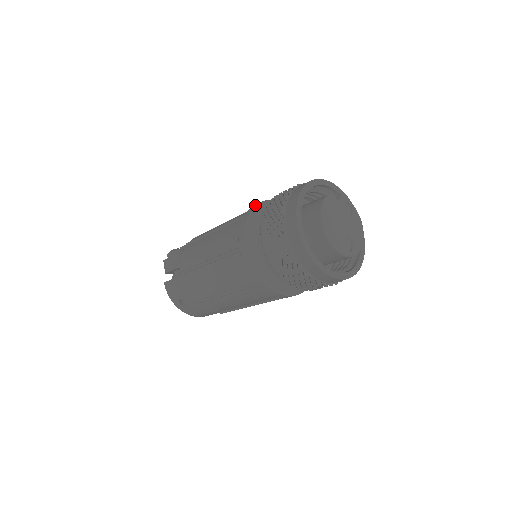
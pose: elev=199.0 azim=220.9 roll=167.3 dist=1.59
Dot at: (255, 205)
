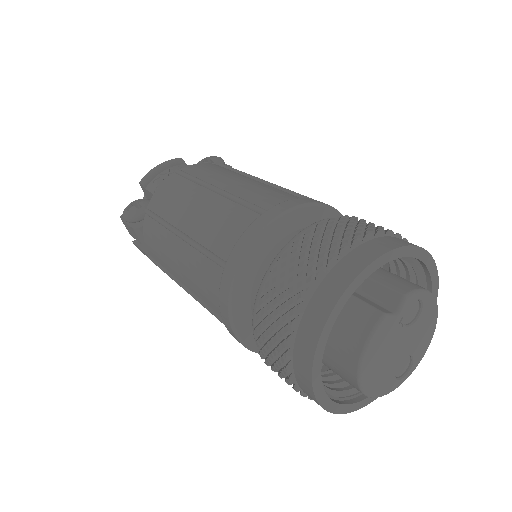
Dot at: (240, 252)
